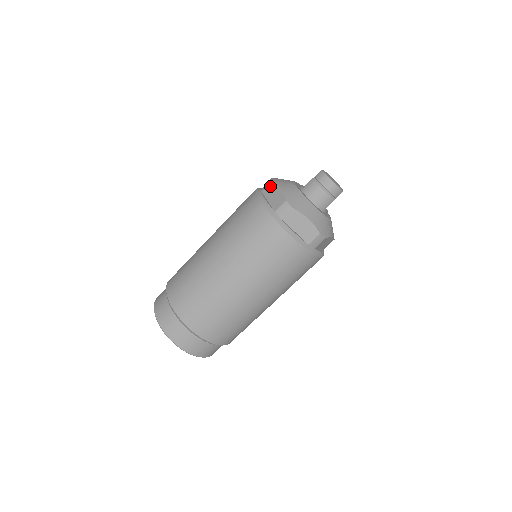
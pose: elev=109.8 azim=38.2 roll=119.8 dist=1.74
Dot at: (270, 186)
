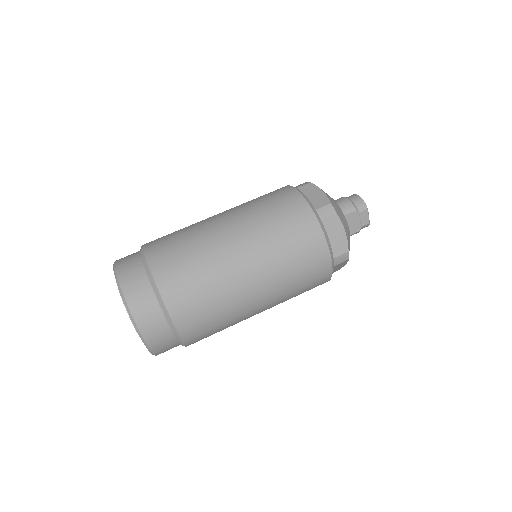
Dot at: occluded
